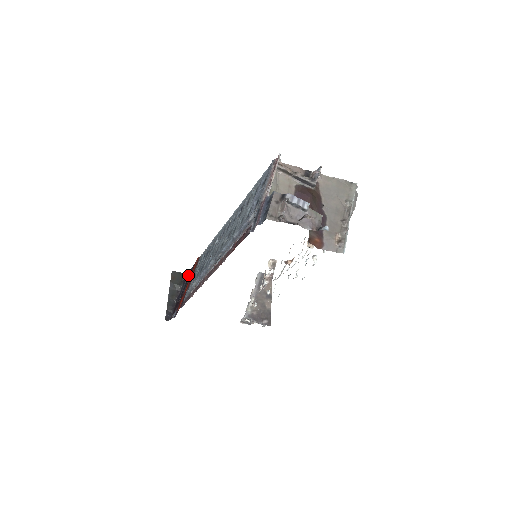
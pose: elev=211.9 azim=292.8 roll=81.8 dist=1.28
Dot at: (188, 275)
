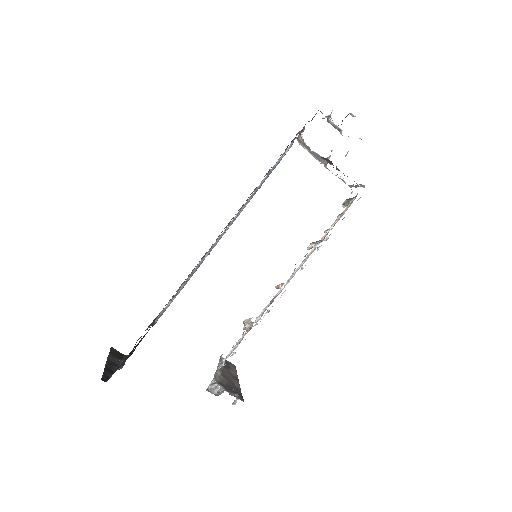
Dot at: (133, 351)
